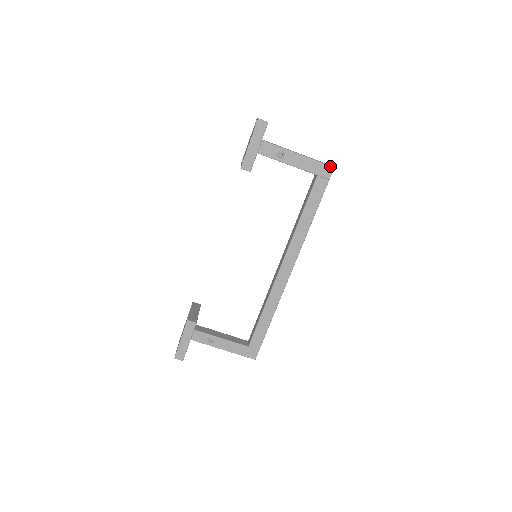
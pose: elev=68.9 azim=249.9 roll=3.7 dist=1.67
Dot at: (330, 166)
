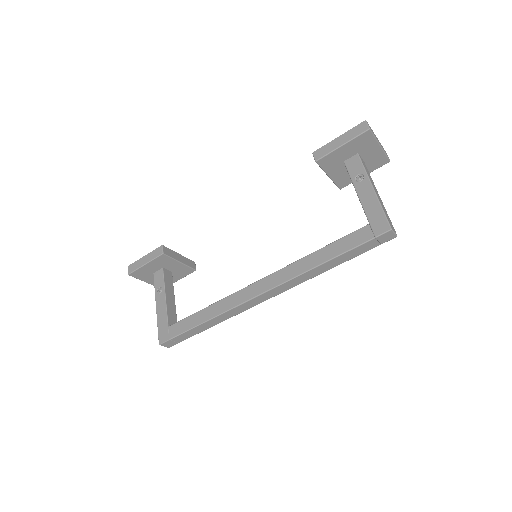
Dot at: (389, 224)
